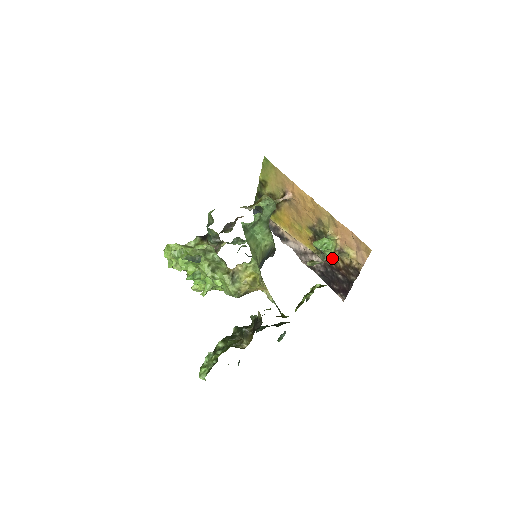
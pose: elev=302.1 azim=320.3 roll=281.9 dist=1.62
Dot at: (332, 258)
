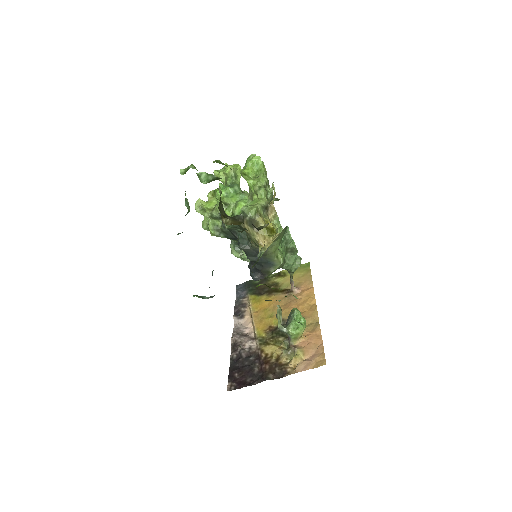
Dot at: (271, 351)
